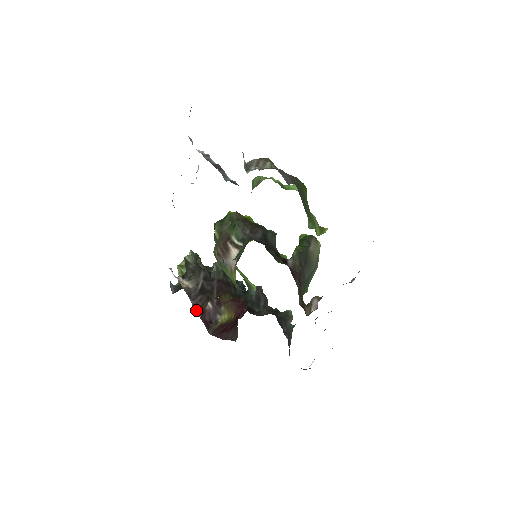
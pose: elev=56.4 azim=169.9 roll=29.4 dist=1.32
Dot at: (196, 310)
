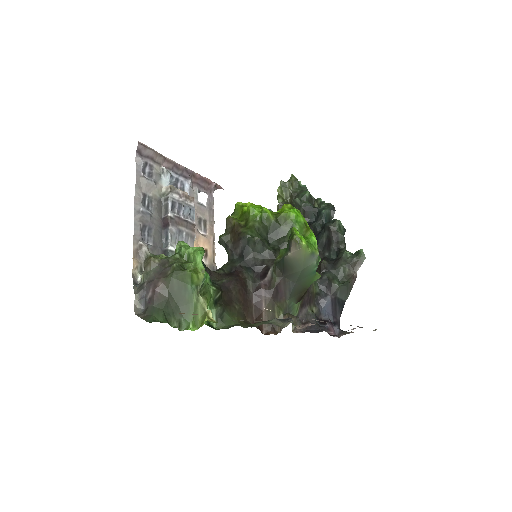
Dot at: occluded
